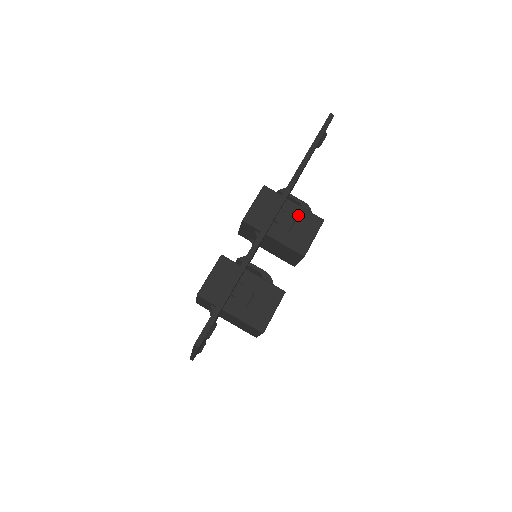
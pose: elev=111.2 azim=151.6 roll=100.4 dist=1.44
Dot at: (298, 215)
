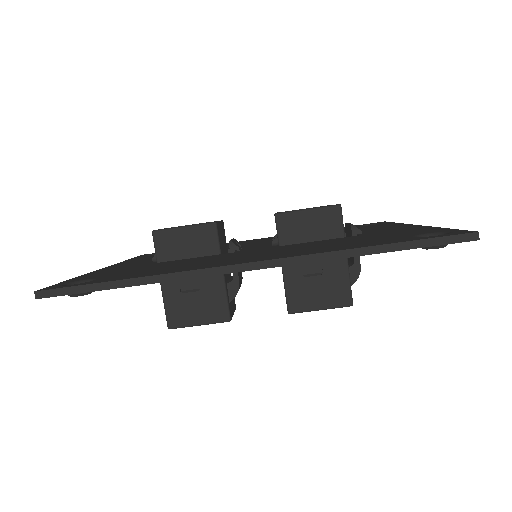
Dot at: (334, 272)
